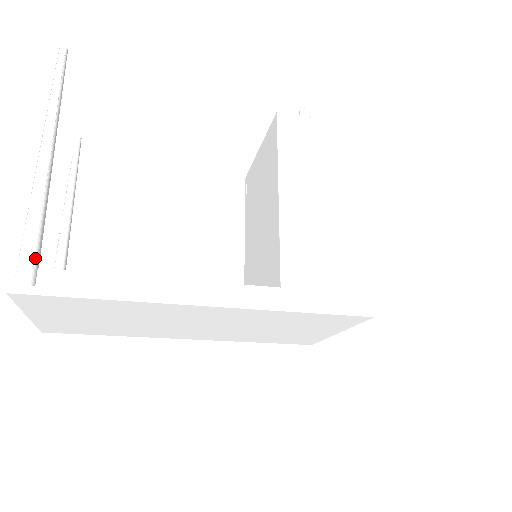
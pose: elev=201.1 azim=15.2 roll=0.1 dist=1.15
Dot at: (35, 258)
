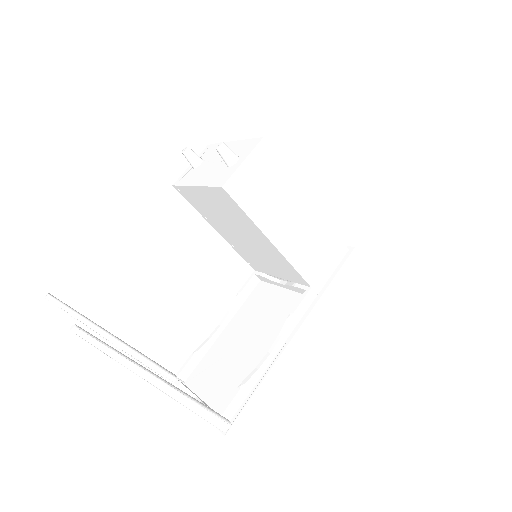
Dot at: (218, 416)
